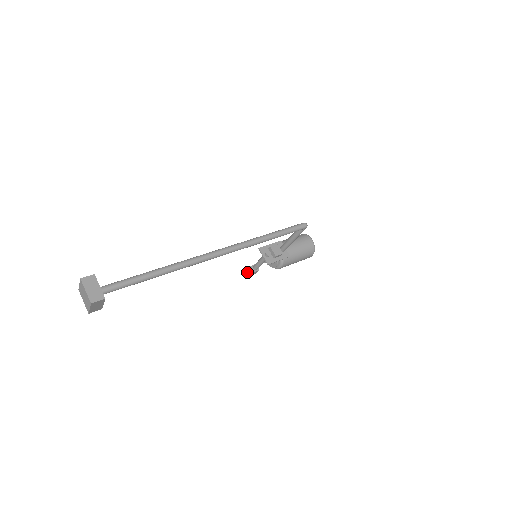
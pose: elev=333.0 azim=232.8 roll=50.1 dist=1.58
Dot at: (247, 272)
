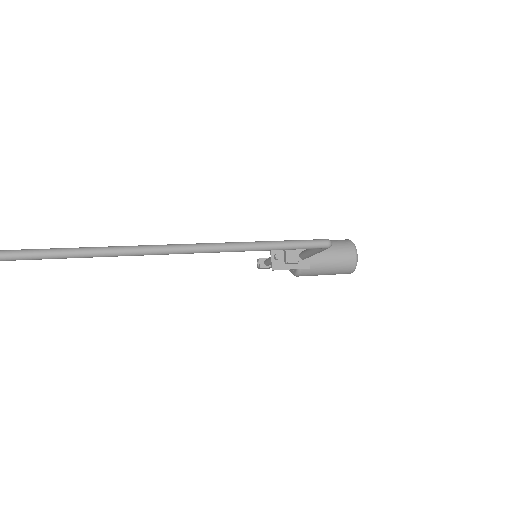
Dot at: (257, 263)
